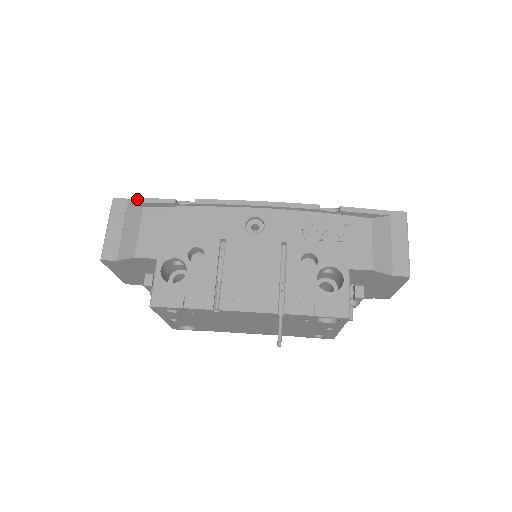
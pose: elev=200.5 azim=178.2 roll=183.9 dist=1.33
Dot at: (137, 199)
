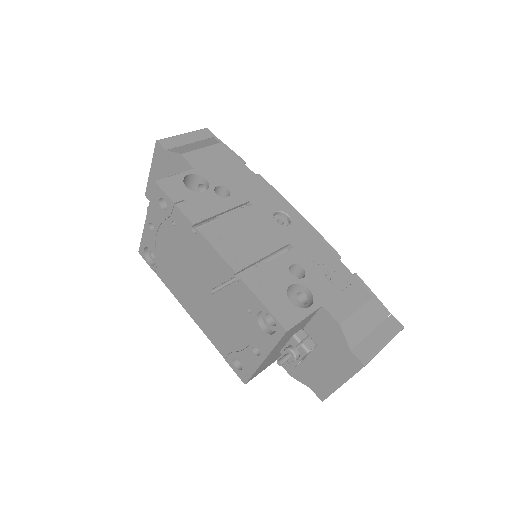
Dot at: (221, 141)
